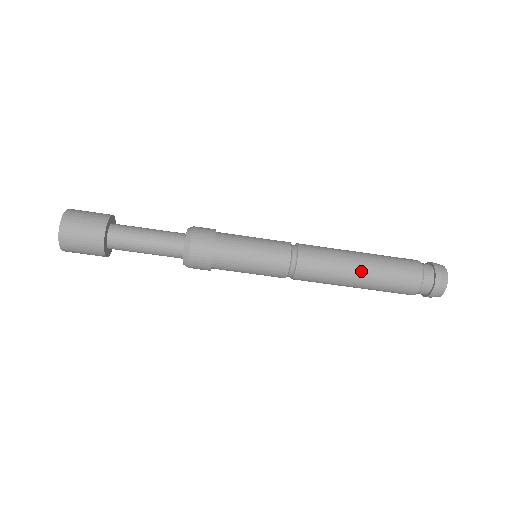
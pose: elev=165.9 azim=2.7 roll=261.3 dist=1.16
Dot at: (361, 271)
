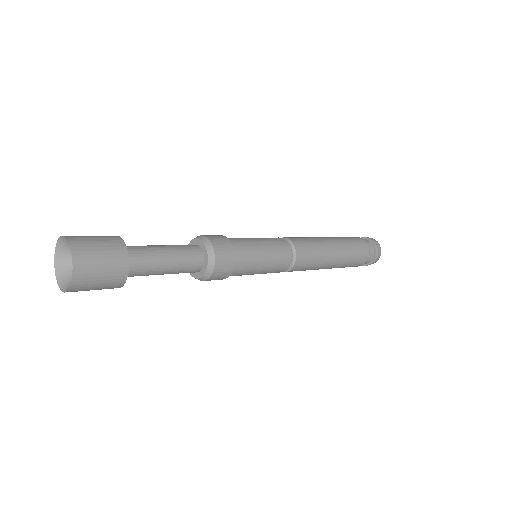
Dot at: (332, 241)
